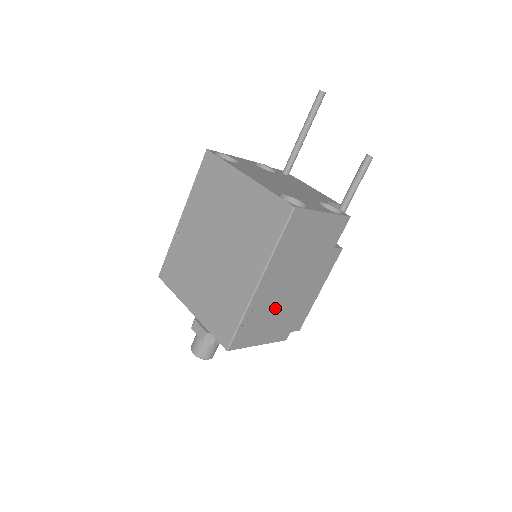
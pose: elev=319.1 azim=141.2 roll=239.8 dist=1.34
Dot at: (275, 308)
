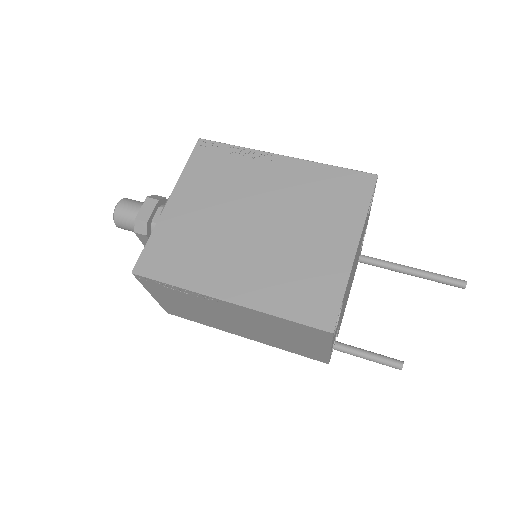
Dot at: (201, 309)
